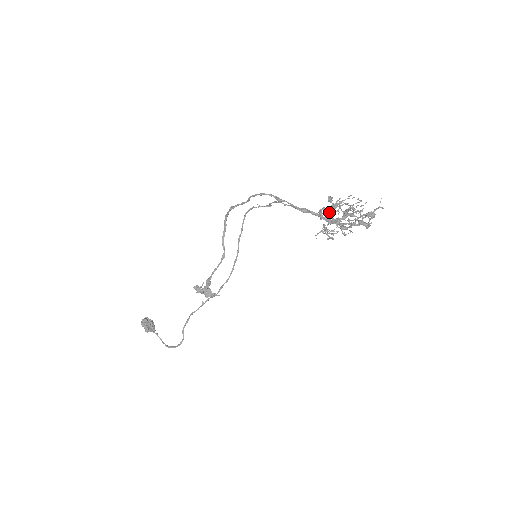
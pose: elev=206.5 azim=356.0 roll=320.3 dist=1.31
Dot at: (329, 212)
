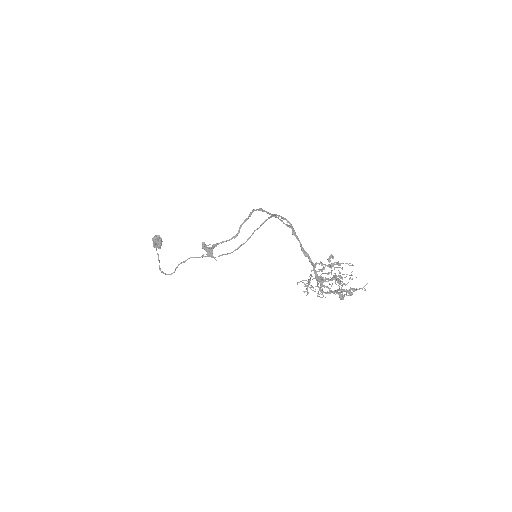
Dot at: (321, 269)
